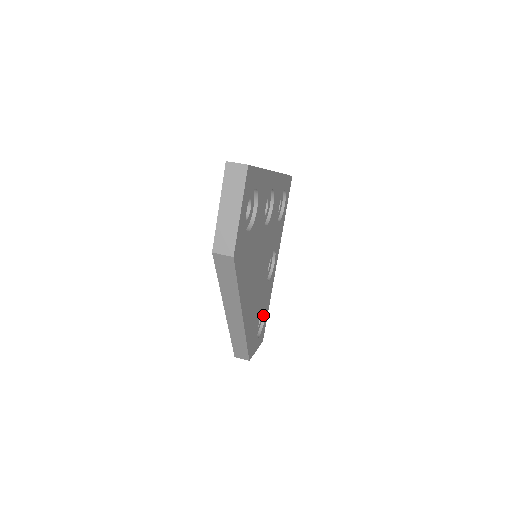
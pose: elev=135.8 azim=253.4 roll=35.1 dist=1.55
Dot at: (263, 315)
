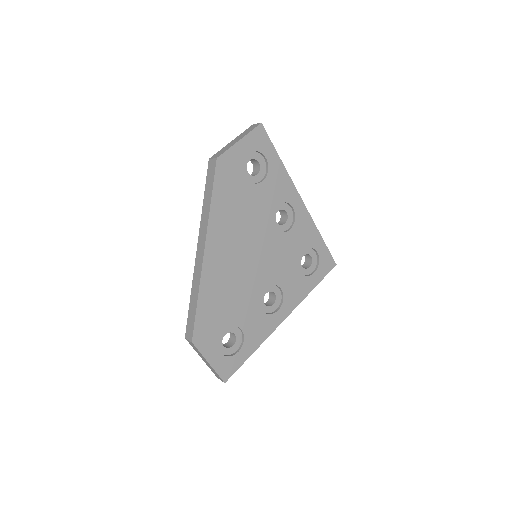
Dot at: (240, 348)
